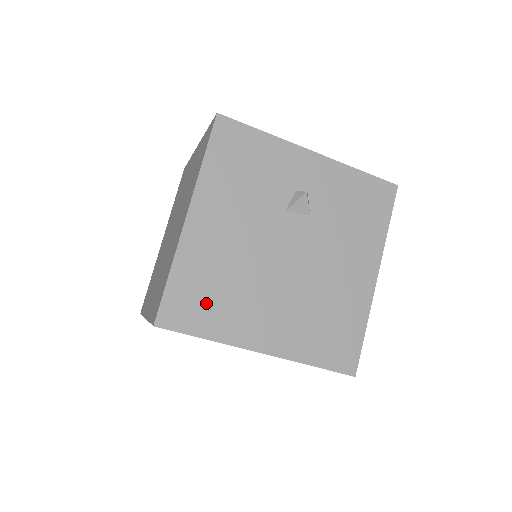
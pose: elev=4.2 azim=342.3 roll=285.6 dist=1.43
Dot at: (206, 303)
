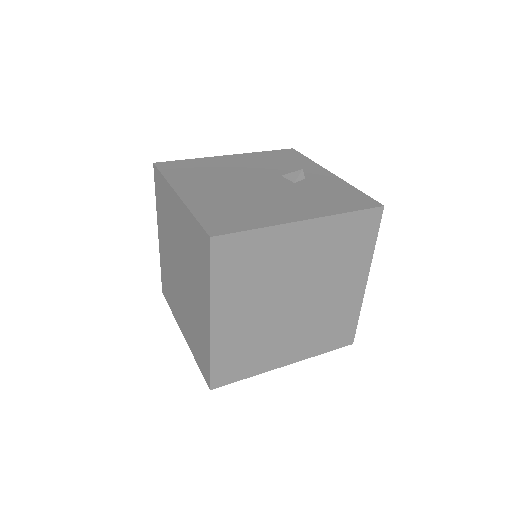
Dot at: (186, 171)
